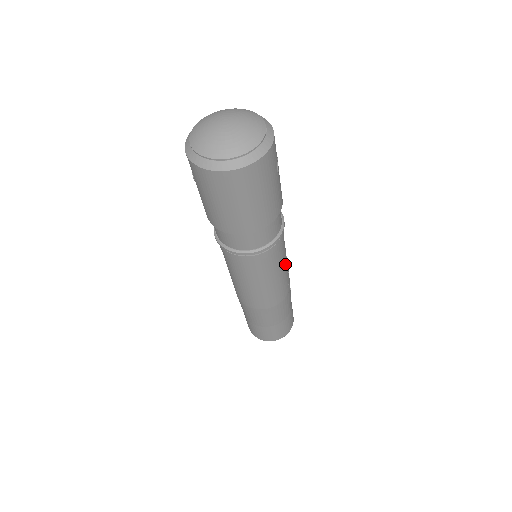
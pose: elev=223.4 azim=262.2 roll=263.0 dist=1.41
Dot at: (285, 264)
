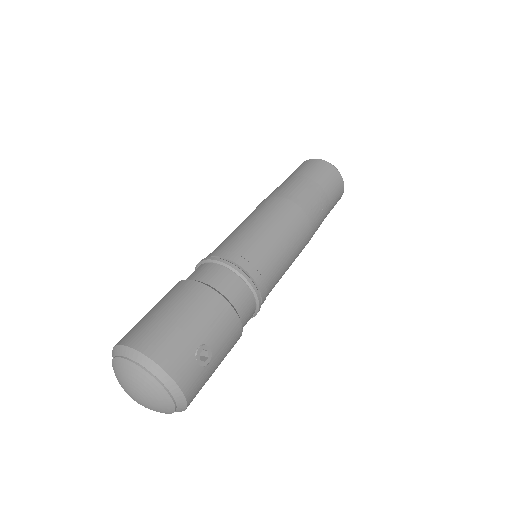
Dot at: (287, 260)
